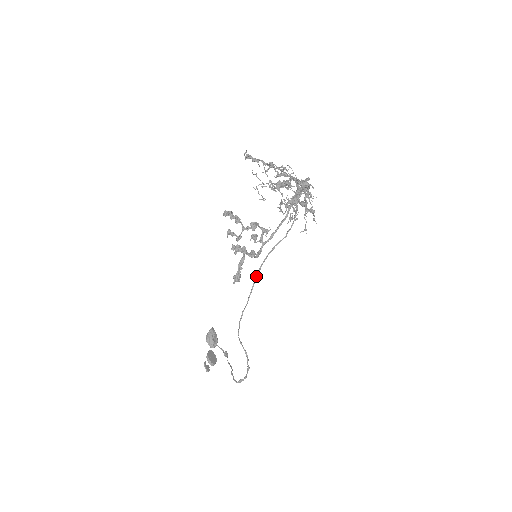
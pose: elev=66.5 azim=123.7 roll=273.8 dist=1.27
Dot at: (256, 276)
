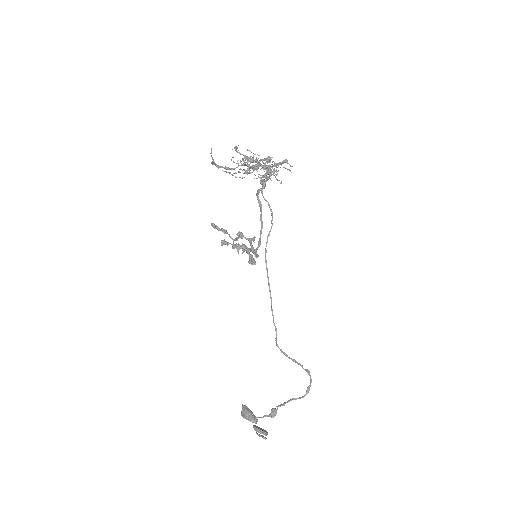
Dot at: (266, 269)
